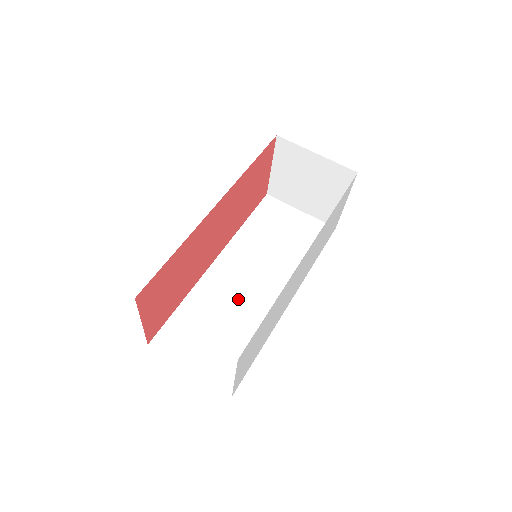
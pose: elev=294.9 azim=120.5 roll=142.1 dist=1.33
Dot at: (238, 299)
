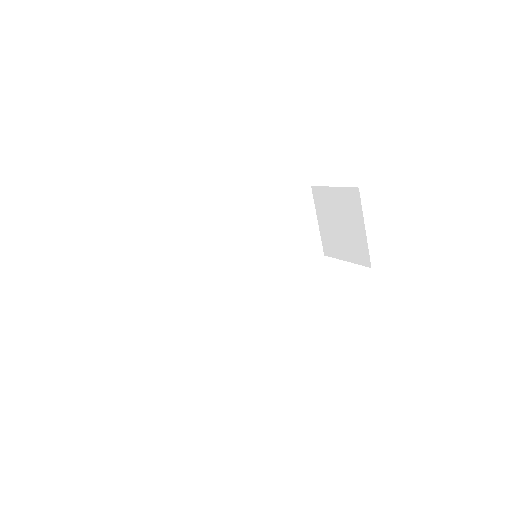
Dot at: (218, 257)
